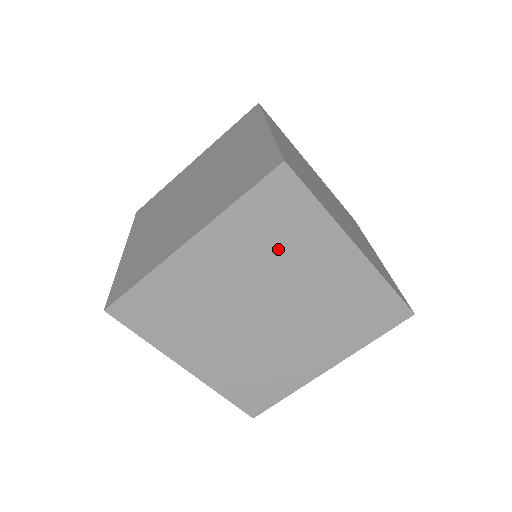
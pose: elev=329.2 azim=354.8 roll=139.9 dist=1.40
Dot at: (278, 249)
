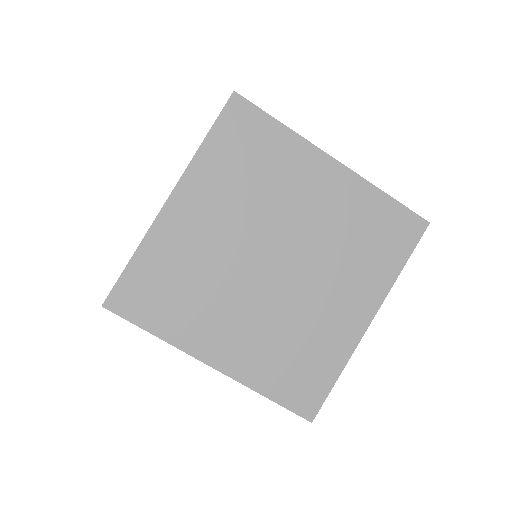
Dot at: occluded
